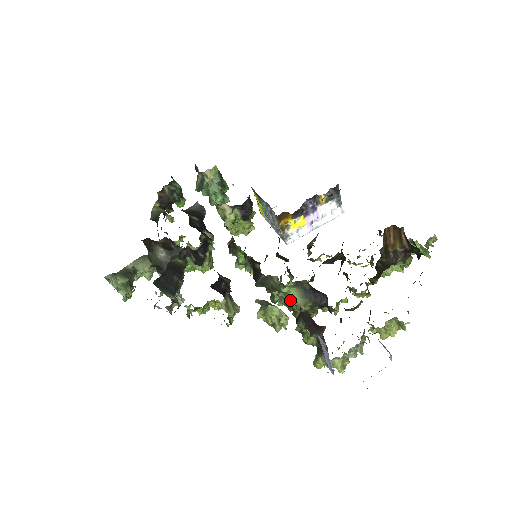
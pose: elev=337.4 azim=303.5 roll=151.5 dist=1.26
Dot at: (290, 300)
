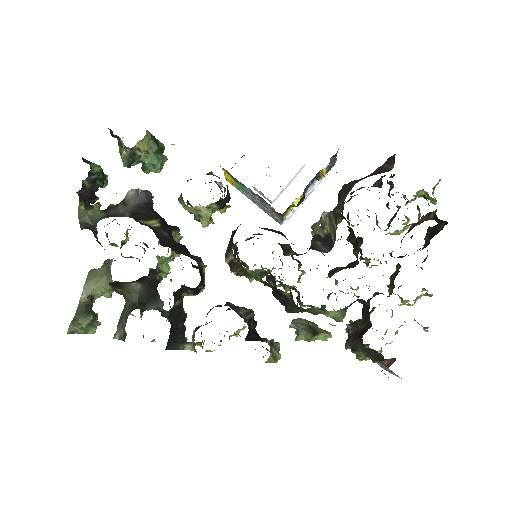
Dot at: (328, 316)
